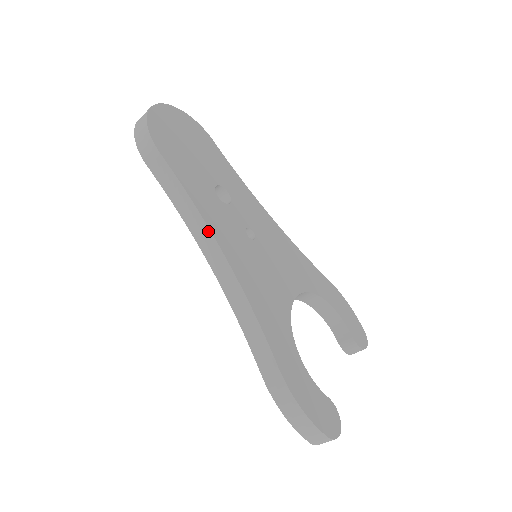
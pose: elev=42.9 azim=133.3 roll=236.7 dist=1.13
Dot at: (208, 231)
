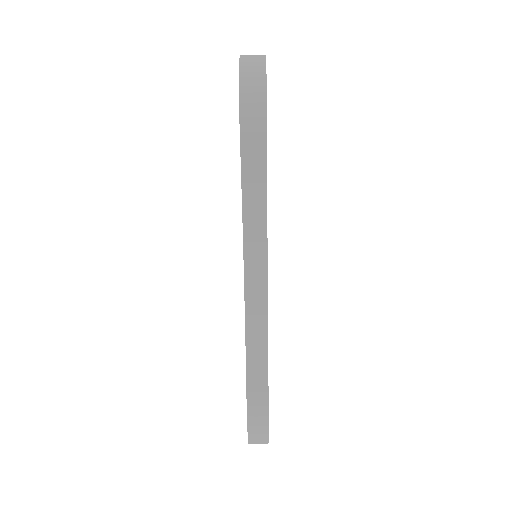
Dot at: (265, 243)
